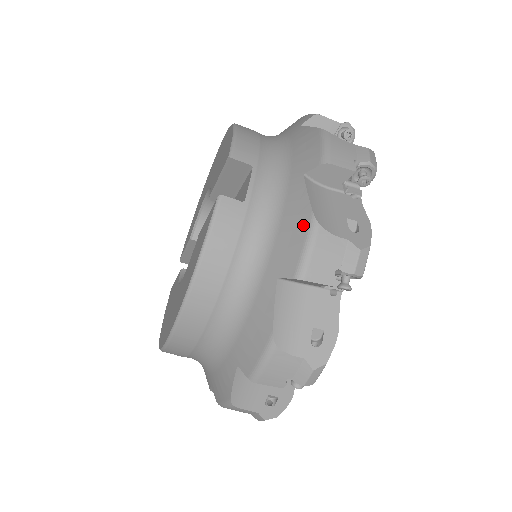
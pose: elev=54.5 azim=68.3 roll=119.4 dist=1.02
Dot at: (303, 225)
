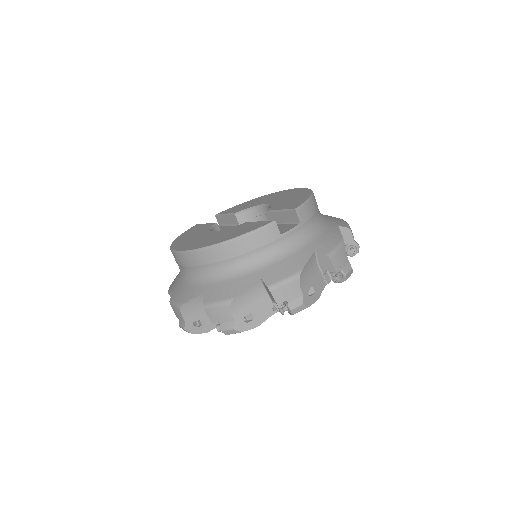
Dot at: (293, 270)
